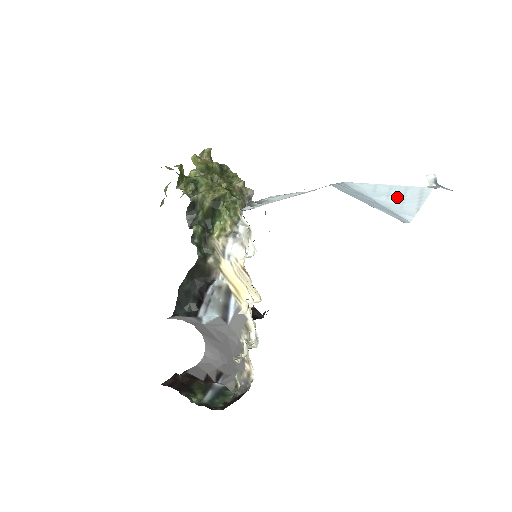
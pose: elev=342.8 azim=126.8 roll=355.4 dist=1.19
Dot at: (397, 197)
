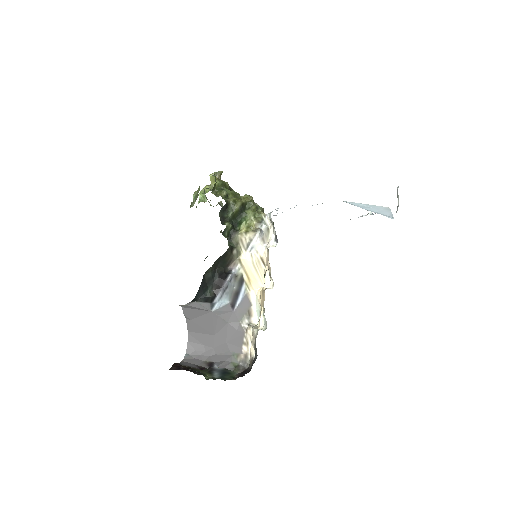
Dot at: (375, 209)
